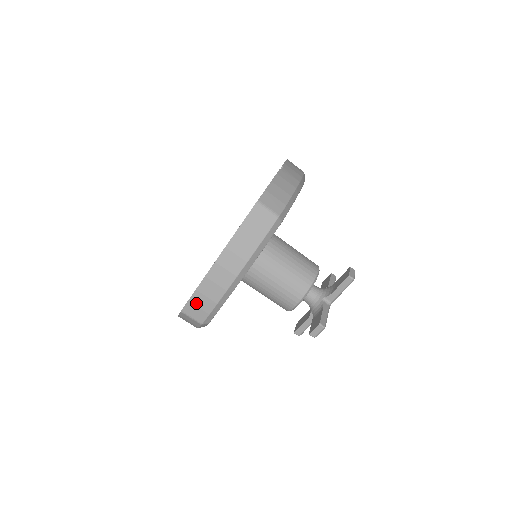
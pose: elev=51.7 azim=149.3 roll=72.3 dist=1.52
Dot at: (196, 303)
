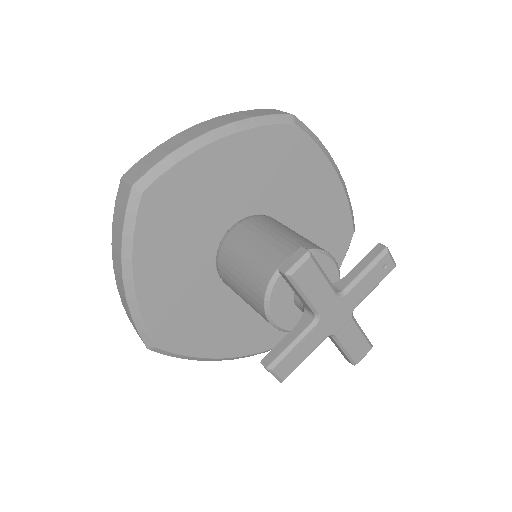
Dot at: (146, 160)
